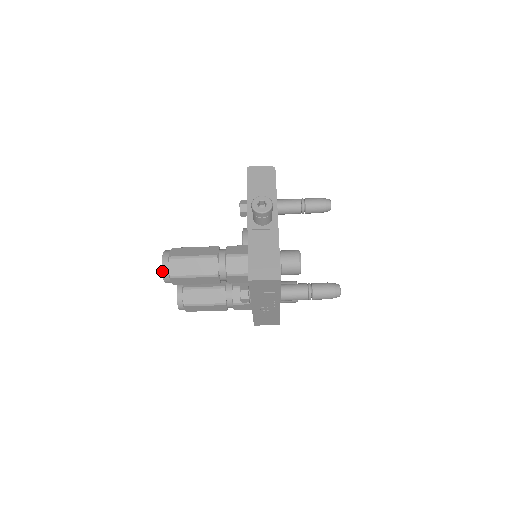
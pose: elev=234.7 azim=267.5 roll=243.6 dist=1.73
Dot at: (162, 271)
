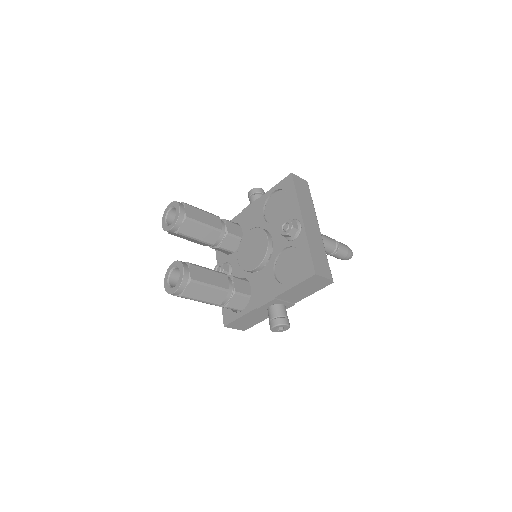
Dot at: (168, 293)
